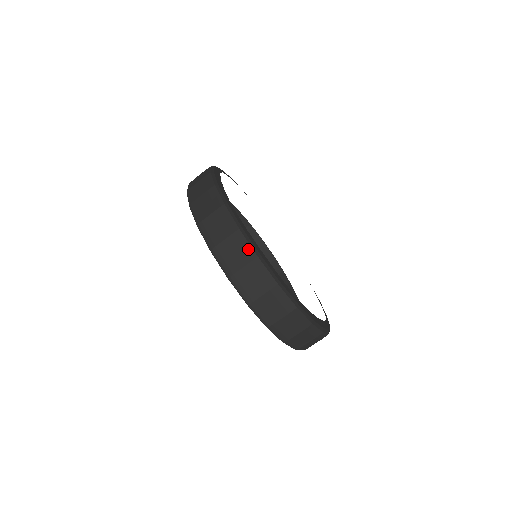
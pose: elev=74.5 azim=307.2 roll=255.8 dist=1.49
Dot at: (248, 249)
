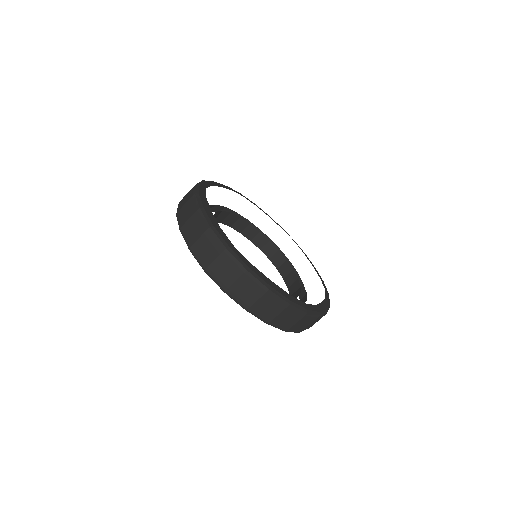
Dot at: (195, 205)
